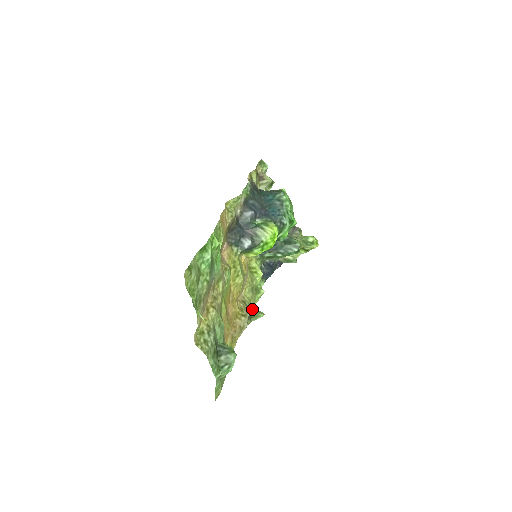
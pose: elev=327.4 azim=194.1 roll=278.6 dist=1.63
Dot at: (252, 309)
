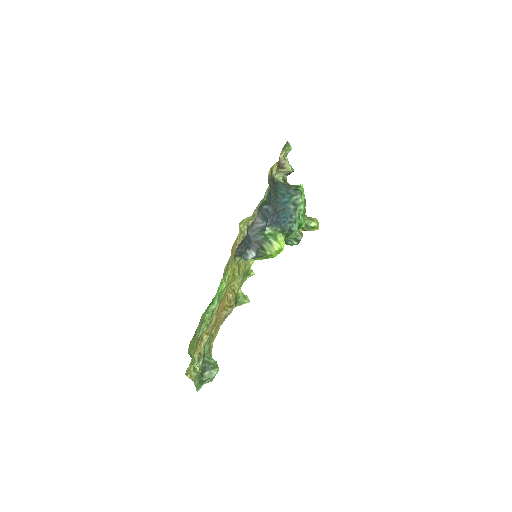
Dot at: (239, 294)
